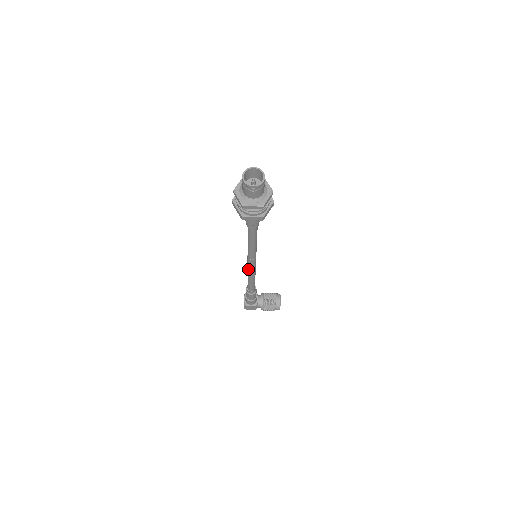
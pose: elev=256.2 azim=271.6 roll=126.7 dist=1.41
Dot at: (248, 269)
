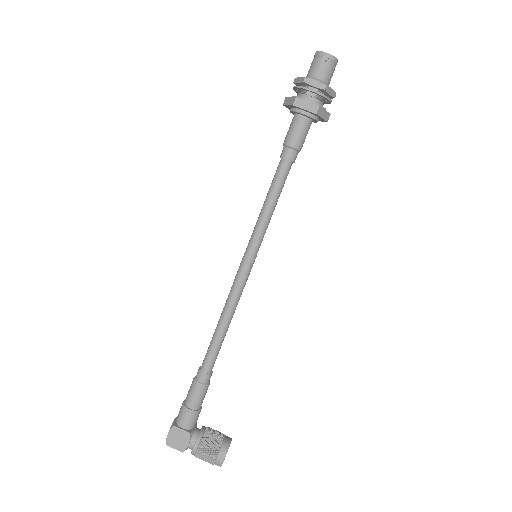
Dot at: (231, 290)
